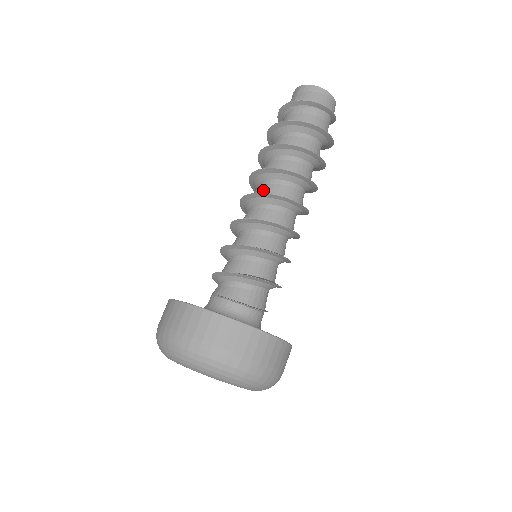
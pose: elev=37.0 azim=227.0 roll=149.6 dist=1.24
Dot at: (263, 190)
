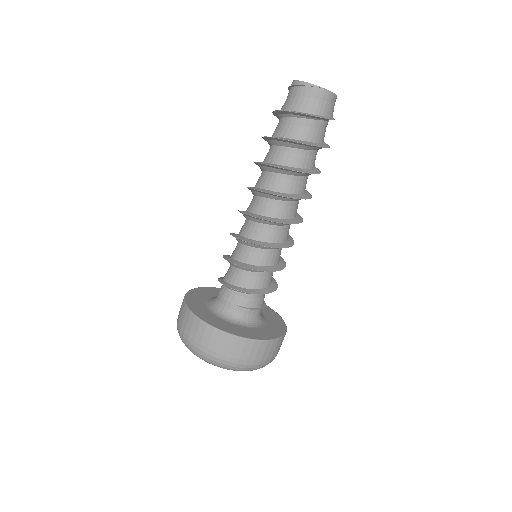
Dot at: (286, 213)
